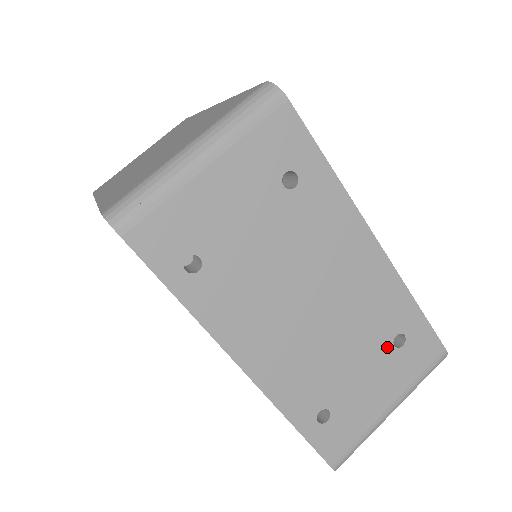
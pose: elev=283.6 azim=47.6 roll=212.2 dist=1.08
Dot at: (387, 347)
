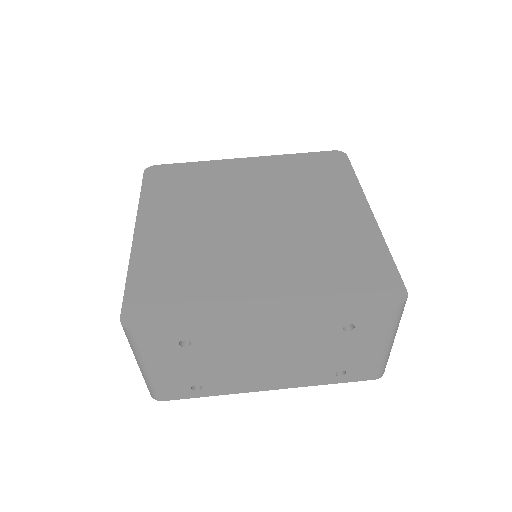
Dot at: (343, 335)
